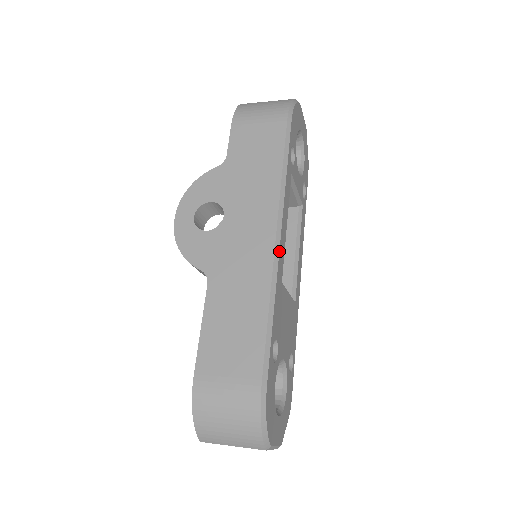
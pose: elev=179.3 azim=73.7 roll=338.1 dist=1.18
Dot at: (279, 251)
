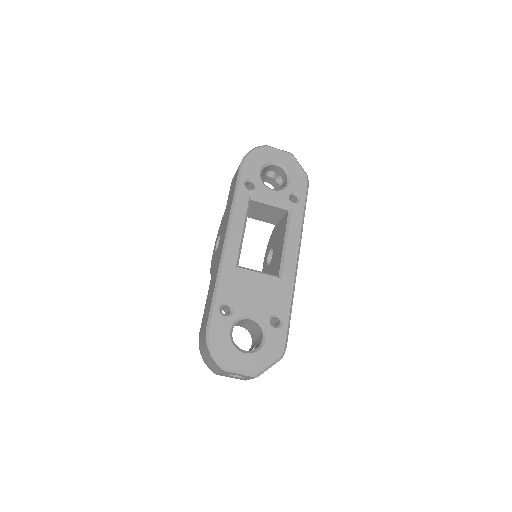
Dot at: (225, 248)
